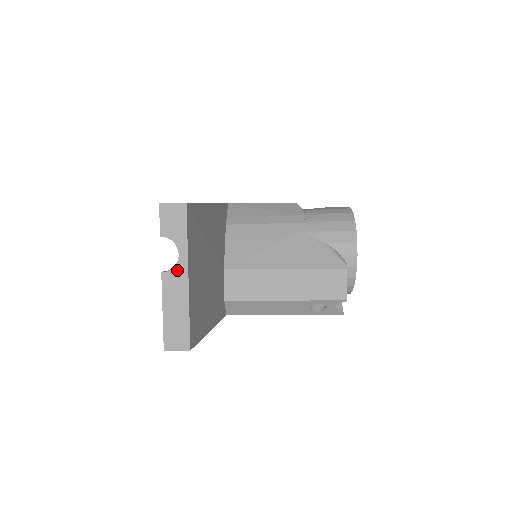
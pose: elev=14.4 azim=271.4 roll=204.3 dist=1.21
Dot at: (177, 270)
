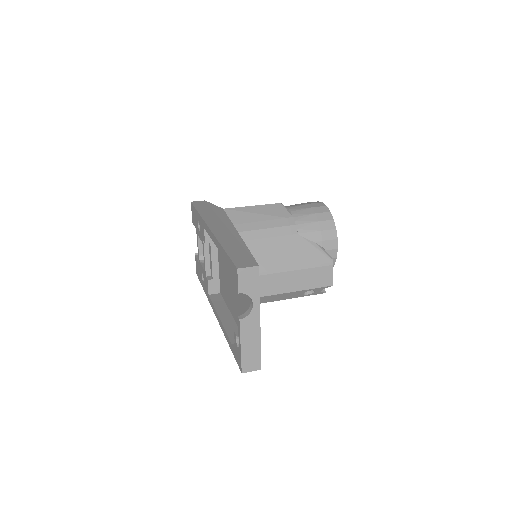
Dot at: (252, 316)
